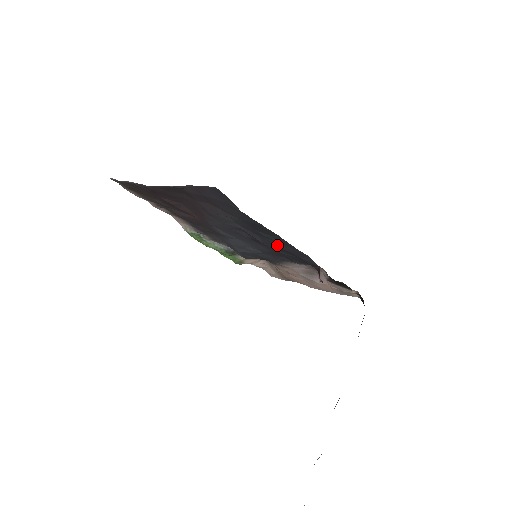
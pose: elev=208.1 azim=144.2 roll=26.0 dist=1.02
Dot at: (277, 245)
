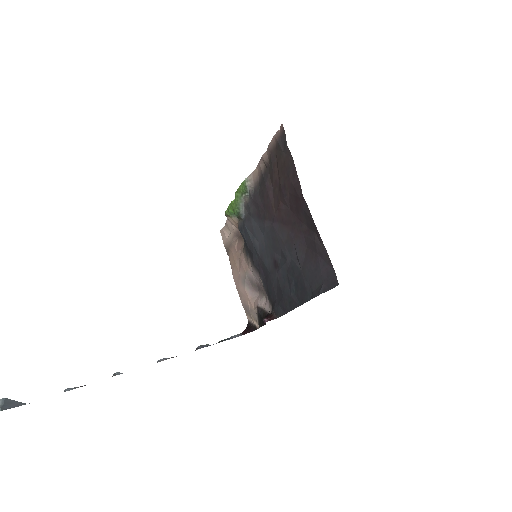
Dot at: (285, 291)
